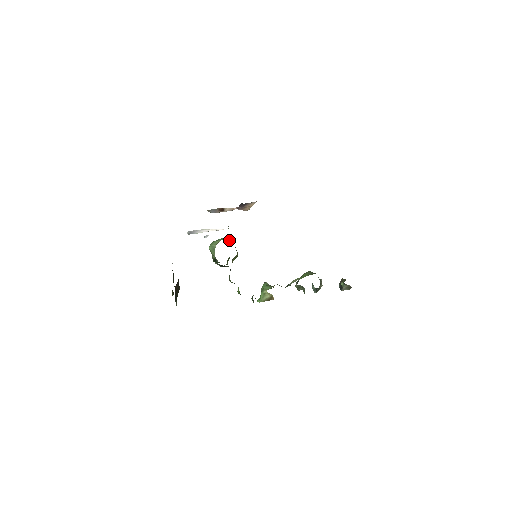
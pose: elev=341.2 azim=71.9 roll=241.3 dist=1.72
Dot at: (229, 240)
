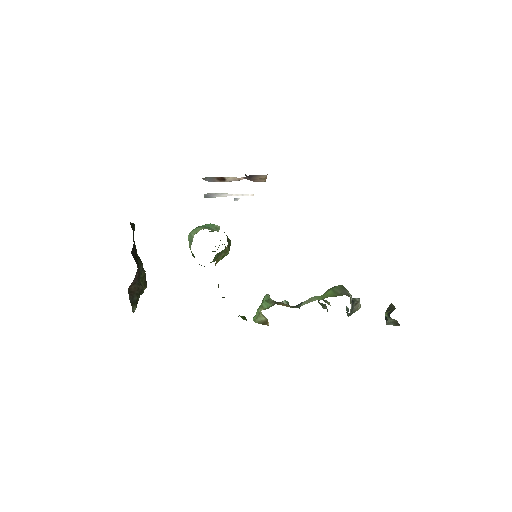
Dot at: (216, 229)
